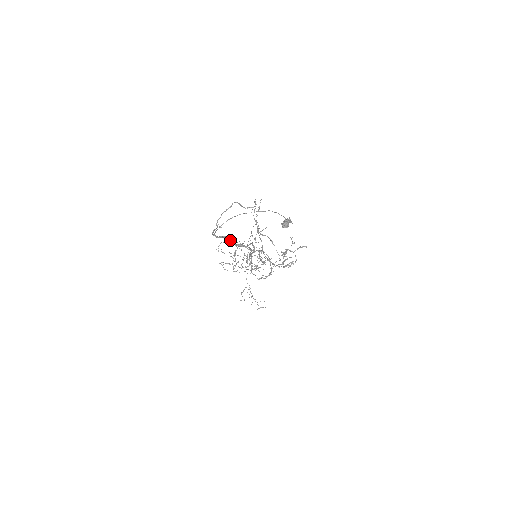
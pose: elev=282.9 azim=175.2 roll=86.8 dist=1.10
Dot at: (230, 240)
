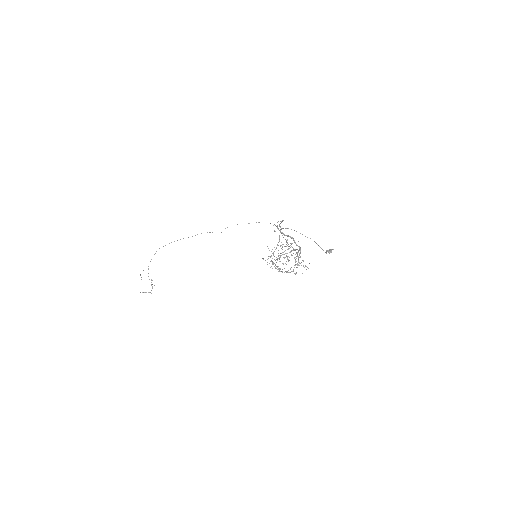
Dot at: occluded
